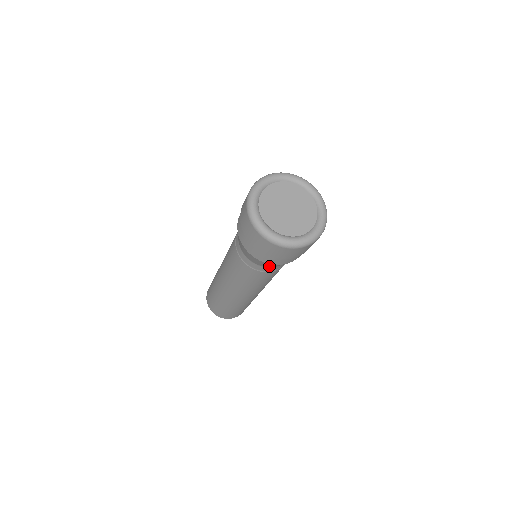
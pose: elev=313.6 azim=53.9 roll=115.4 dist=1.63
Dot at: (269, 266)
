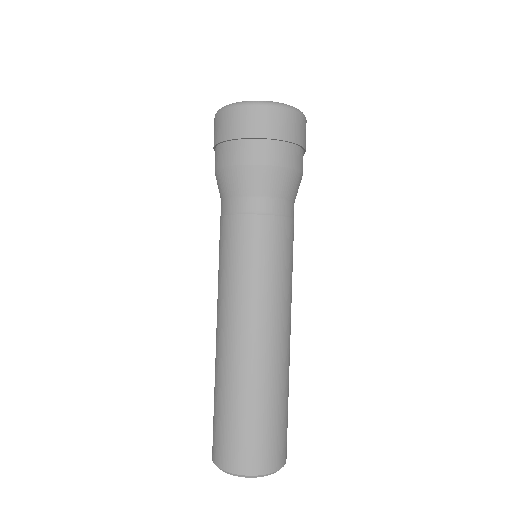
Dot at: (229, 188)
